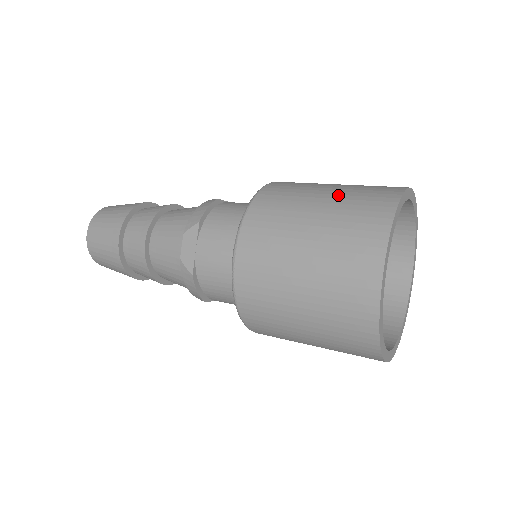
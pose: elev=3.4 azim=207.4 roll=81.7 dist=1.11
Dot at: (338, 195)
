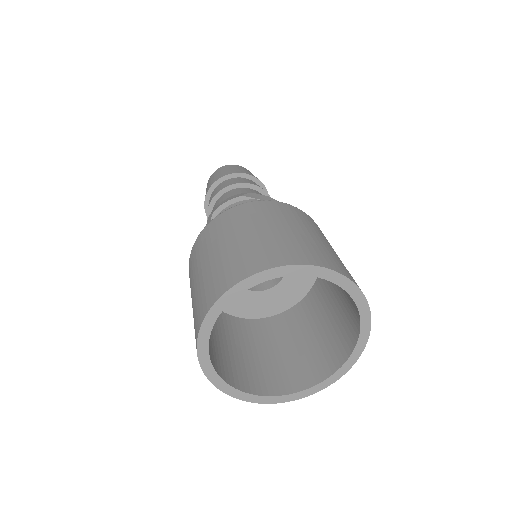
Dot at: (244, 242)
